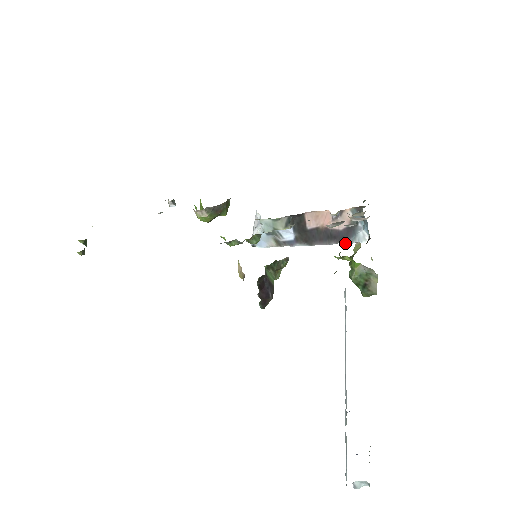
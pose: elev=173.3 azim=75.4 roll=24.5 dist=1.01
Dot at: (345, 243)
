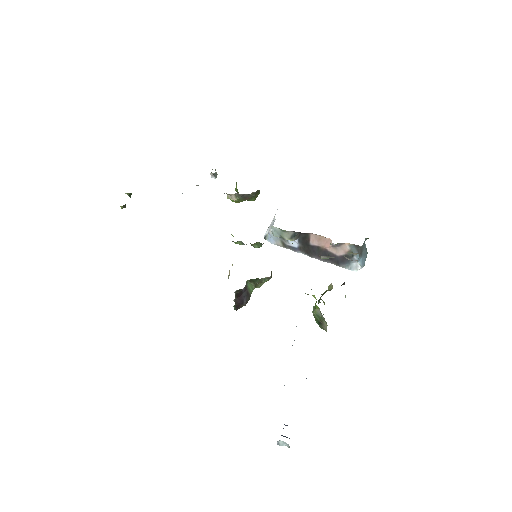
Dot at: (339, 266)
